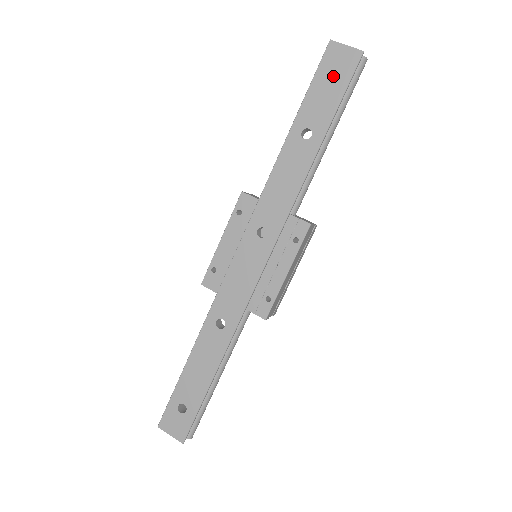
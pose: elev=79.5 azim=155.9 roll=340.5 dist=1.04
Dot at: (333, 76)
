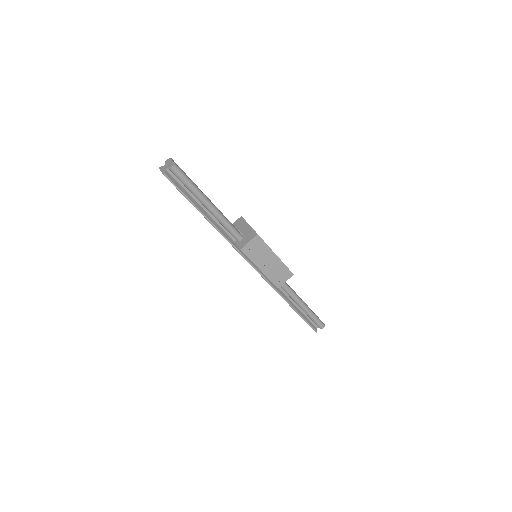
Dot at: occluded
